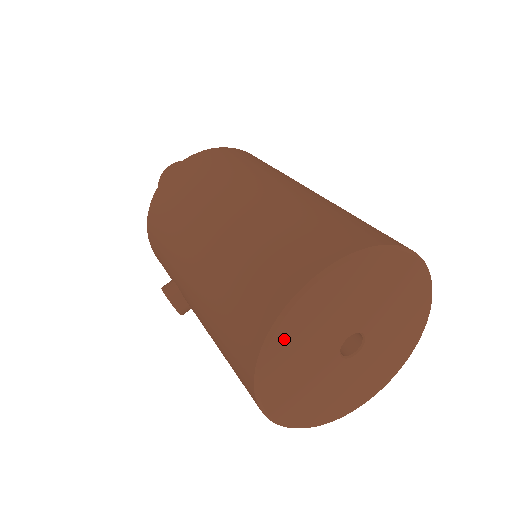
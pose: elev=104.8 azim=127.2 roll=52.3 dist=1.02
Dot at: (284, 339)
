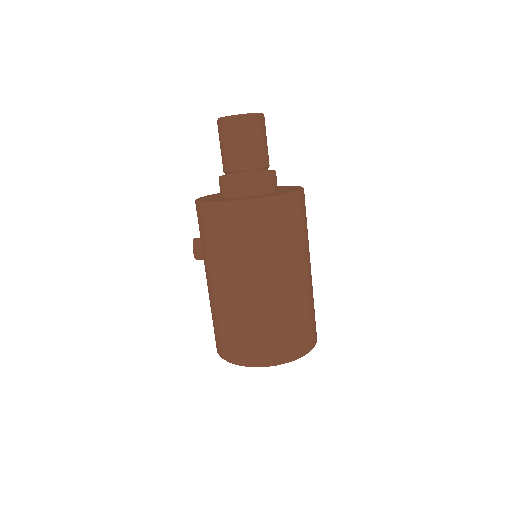
Dot at: occluded
